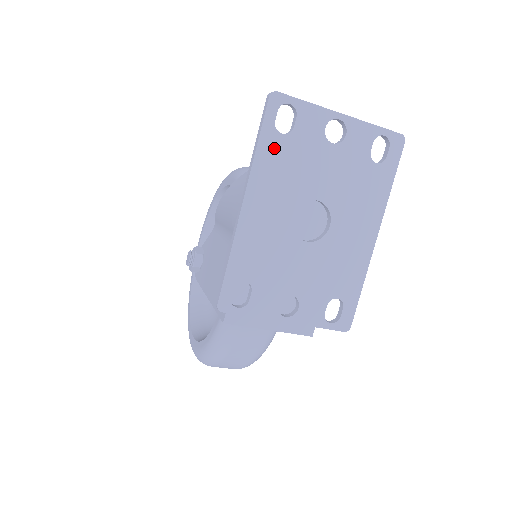
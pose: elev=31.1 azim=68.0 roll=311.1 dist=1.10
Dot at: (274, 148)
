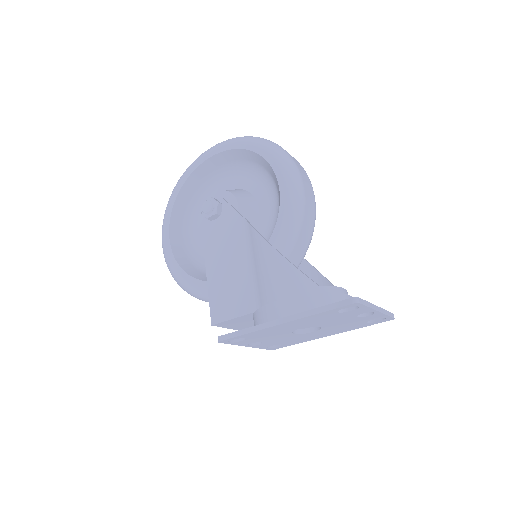
Dot at: (326, 315)
